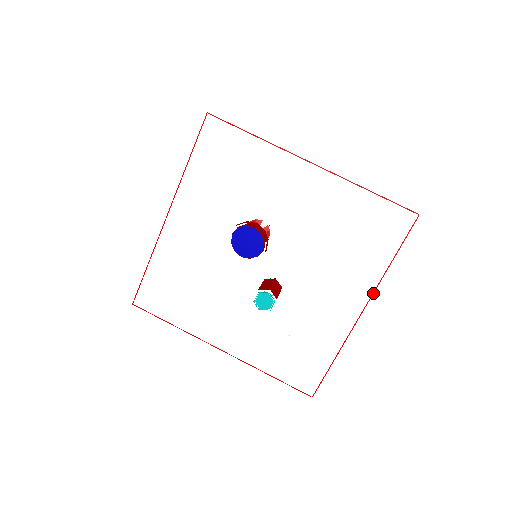
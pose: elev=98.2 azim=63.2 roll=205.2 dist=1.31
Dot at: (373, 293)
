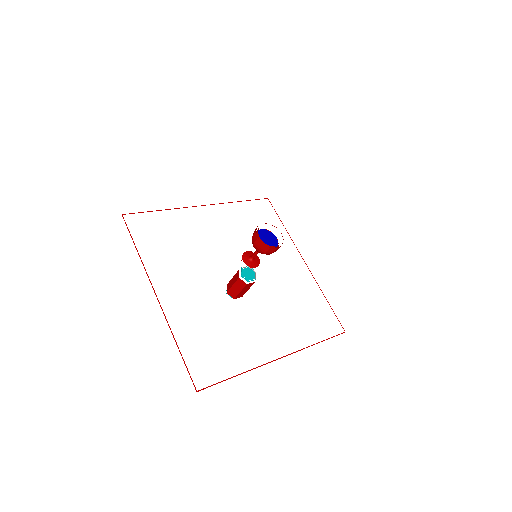
Dot at: occluded
